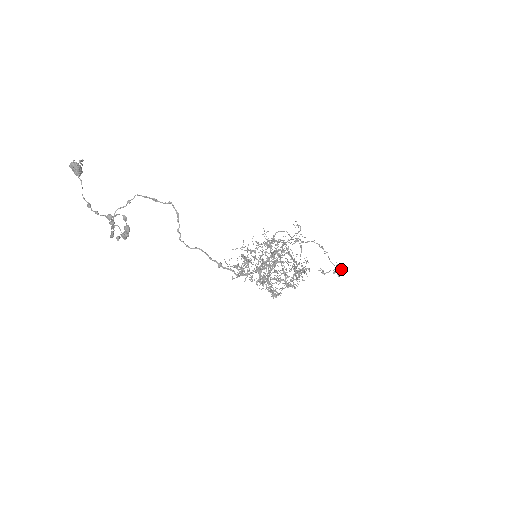
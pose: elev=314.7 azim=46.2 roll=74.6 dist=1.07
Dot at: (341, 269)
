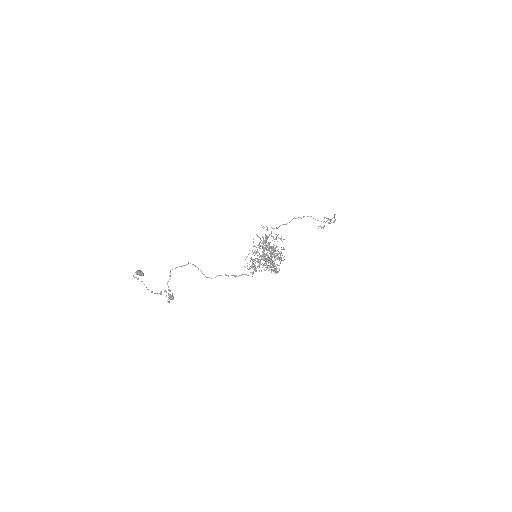
Dot at: occluded
